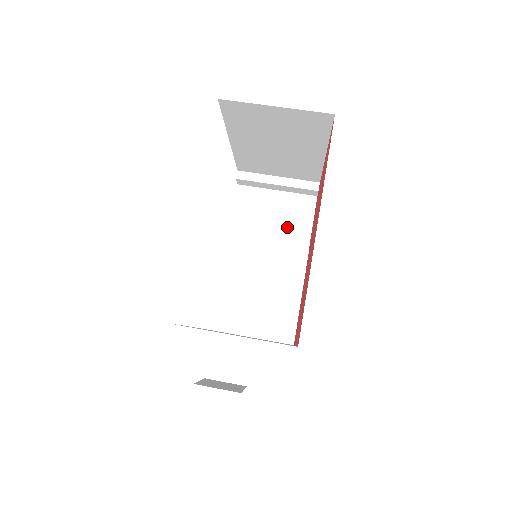
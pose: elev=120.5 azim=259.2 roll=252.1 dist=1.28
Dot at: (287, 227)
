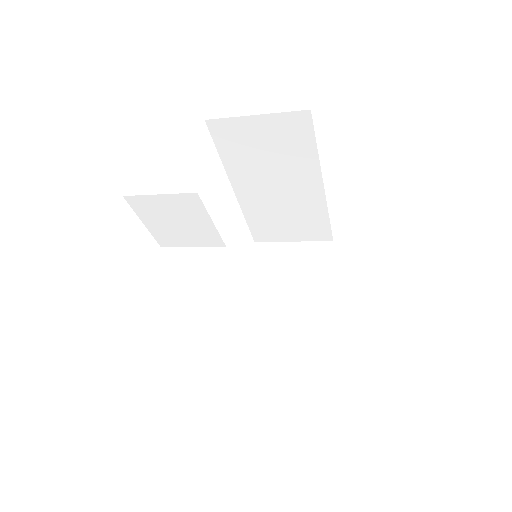
Dot at: occluded
